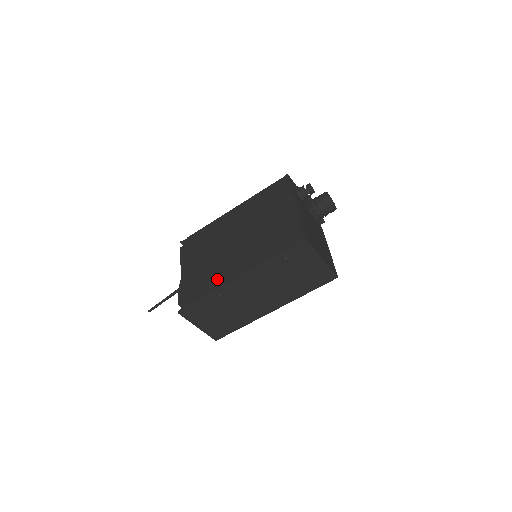
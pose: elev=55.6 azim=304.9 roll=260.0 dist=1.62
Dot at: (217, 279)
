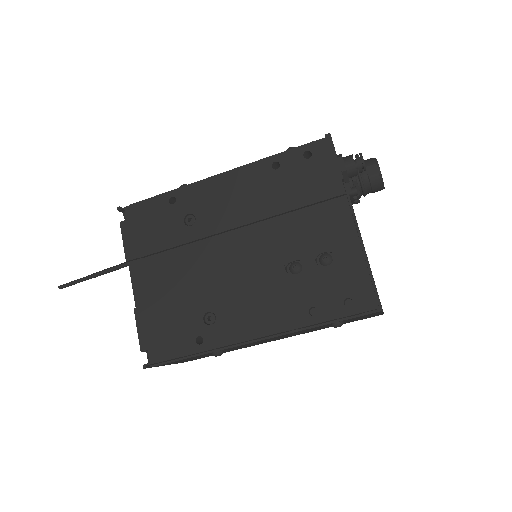
Dot at: (212, 328)
